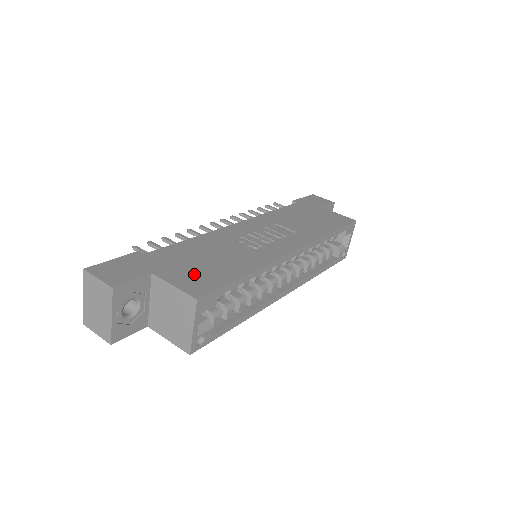
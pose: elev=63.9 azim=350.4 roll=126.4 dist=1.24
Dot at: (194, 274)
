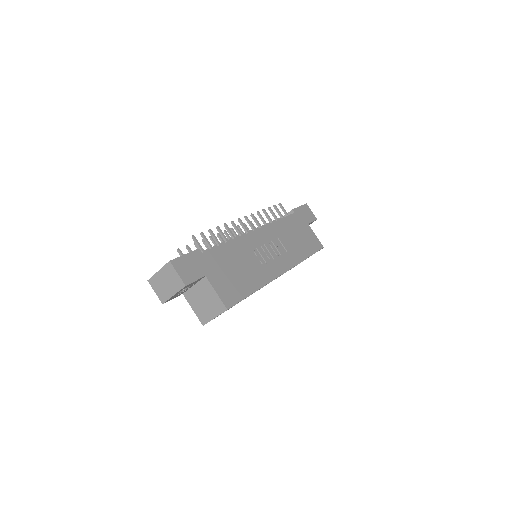
Dot at: (227, 284)
